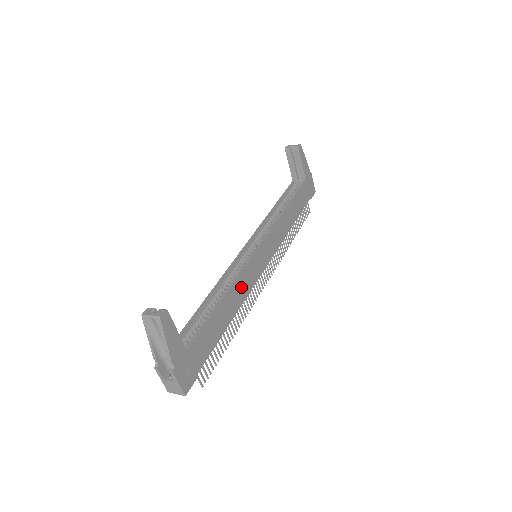
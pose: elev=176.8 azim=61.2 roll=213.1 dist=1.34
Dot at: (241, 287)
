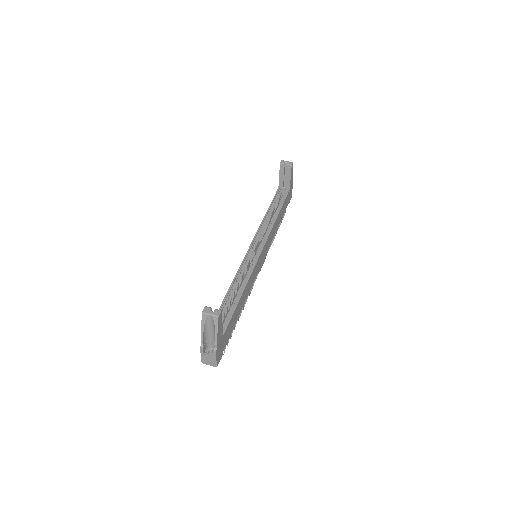
Dot at: (250, 284)
